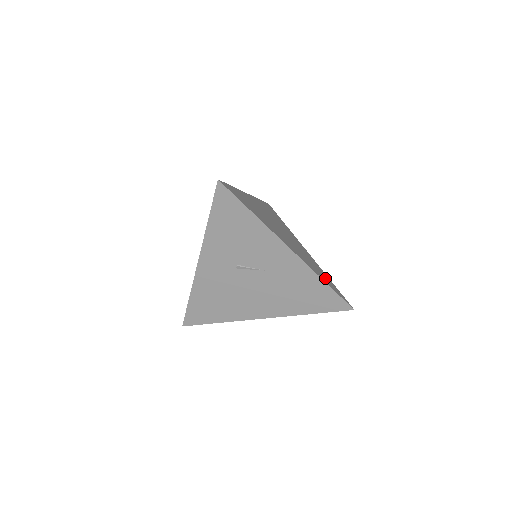
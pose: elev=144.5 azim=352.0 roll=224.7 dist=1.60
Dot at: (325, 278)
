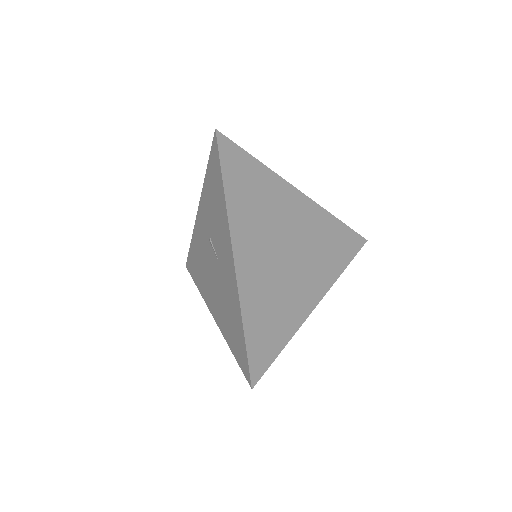
Dot at: (265, 331)
